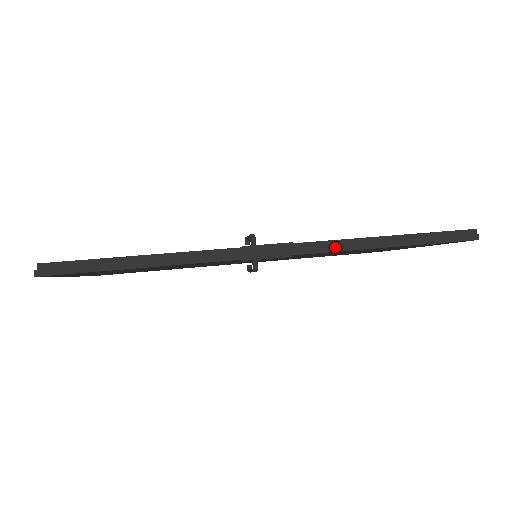
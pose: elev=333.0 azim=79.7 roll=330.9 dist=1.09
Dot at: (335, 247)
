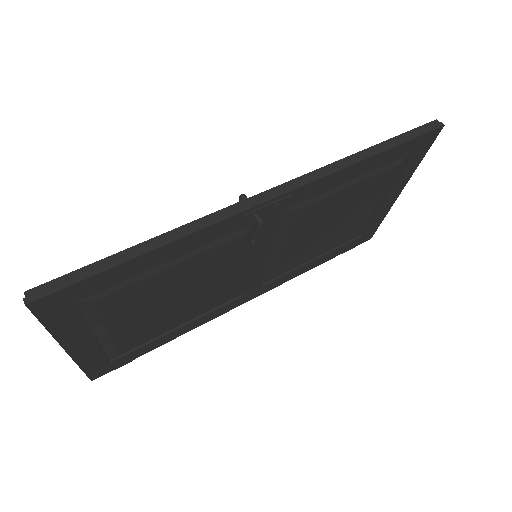
Dot at: (325, 172)
